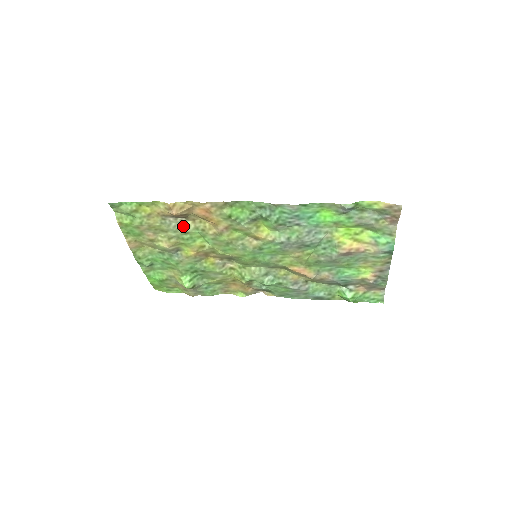
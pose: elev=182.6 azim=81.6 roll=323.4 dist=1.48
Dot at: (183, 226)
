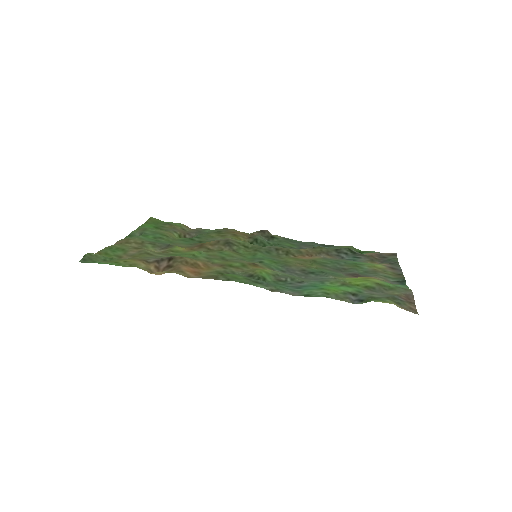
Dot at: occluded
